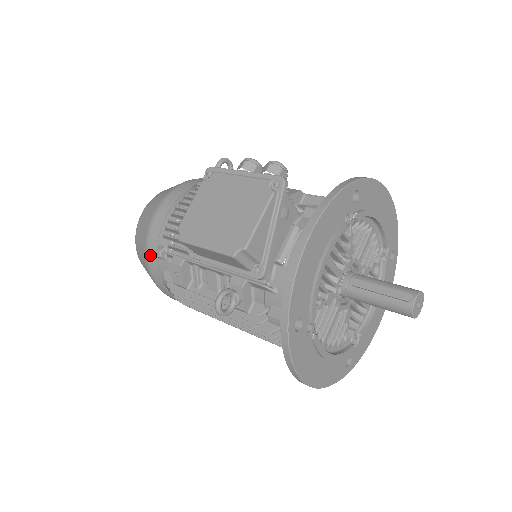
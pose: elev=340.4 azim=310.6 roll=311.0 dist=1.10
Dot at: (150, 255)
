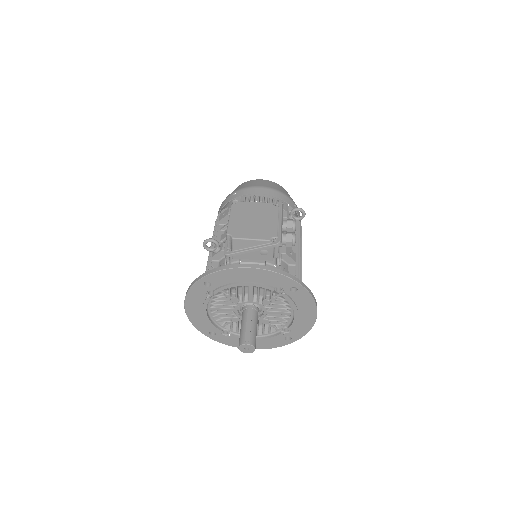
Dot at: (232, 195)
